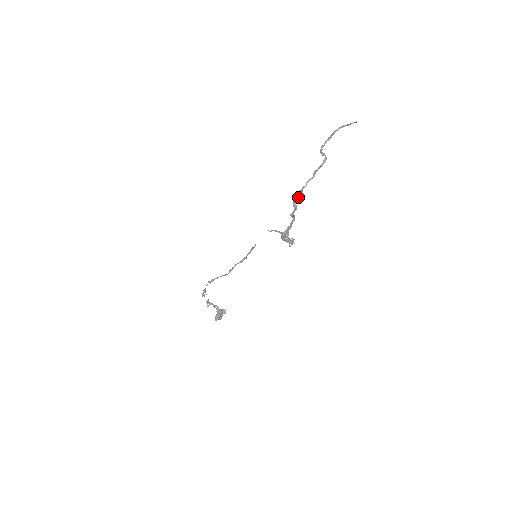
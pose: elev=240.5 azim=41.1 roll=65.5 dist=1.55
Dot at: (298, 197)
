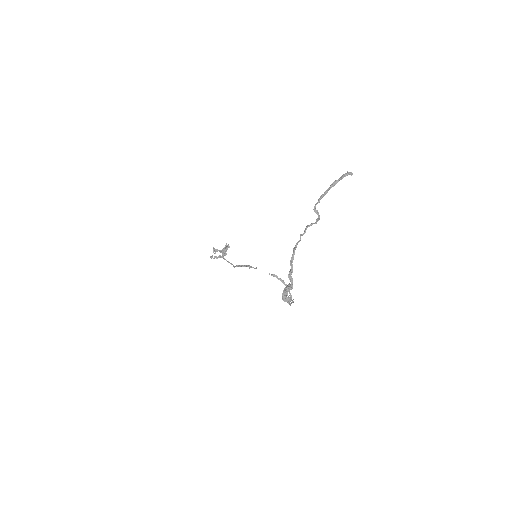
Dot at: occluded
